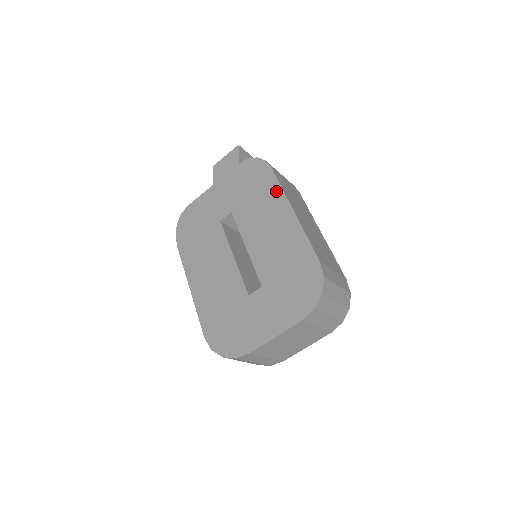
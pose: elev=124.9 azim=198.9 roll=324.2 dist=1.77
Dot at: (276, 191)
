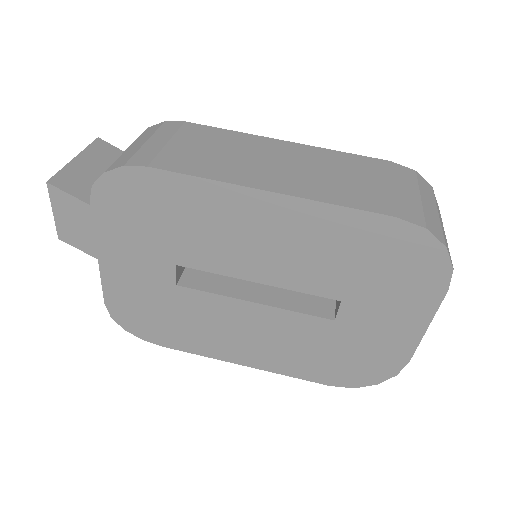
Dot at: (204, 191)
